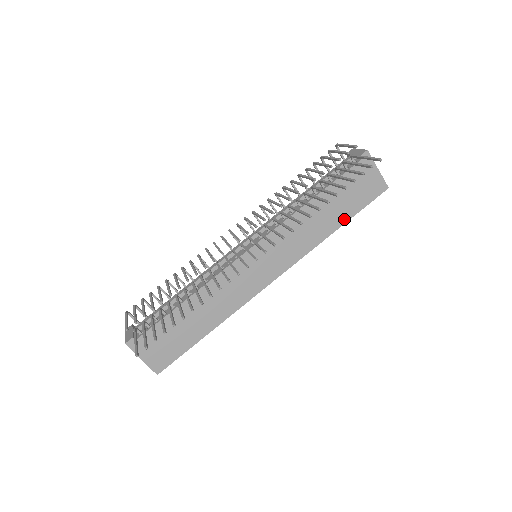
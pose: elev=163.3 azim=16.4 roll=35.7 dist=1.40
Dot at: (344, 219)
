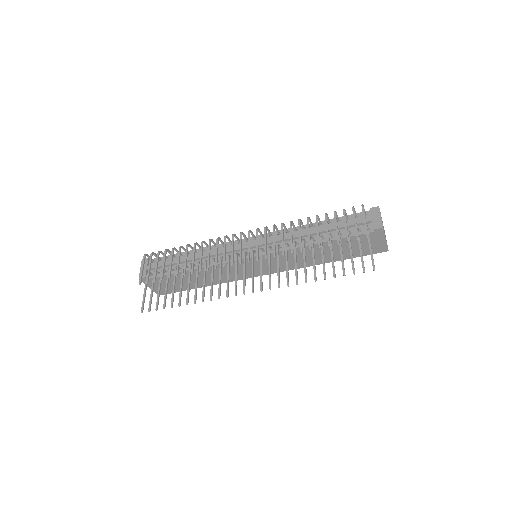
Dot at: (338, 259)
